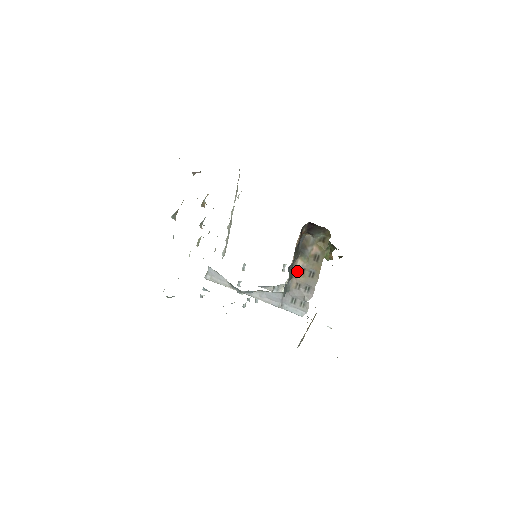
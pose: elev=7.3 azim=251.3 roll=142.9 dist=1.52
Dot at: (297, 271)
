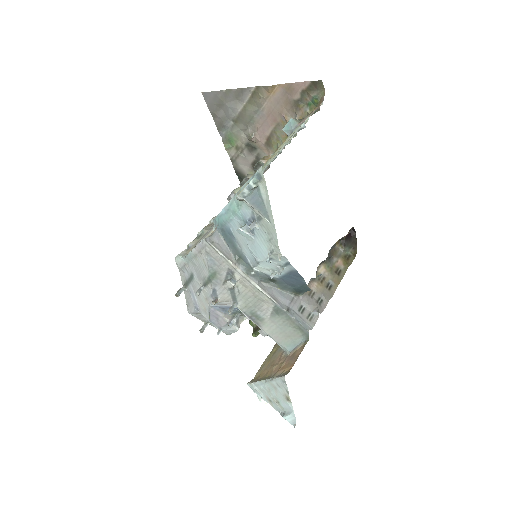
Dot at: (317, 277)
